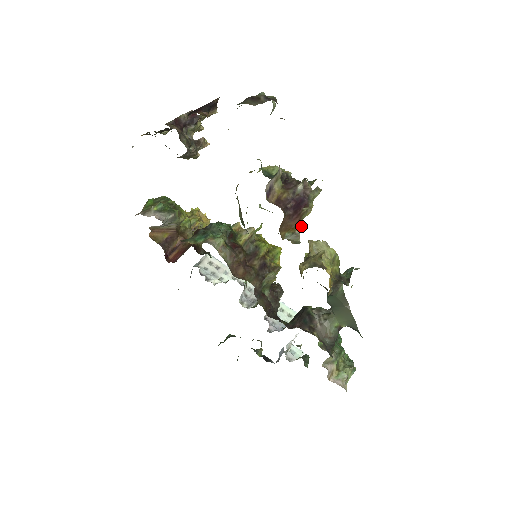
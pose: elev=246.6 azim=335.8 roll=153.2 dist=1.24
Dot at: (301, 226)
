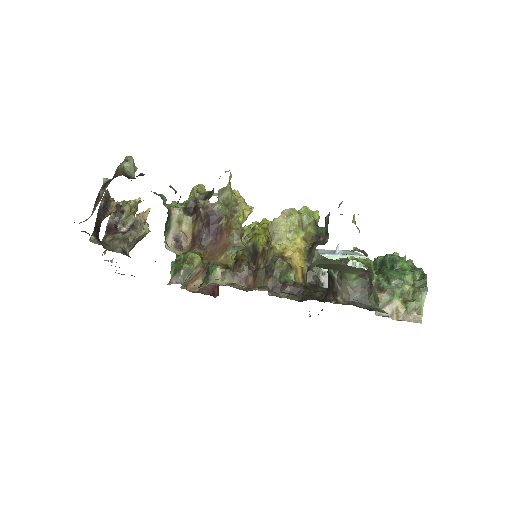
Dot at: (237, 232)
